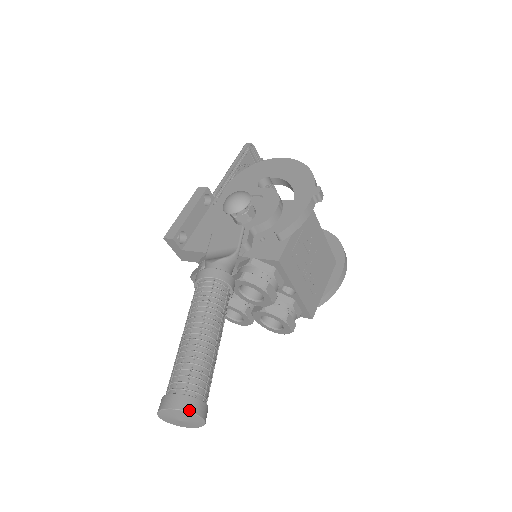
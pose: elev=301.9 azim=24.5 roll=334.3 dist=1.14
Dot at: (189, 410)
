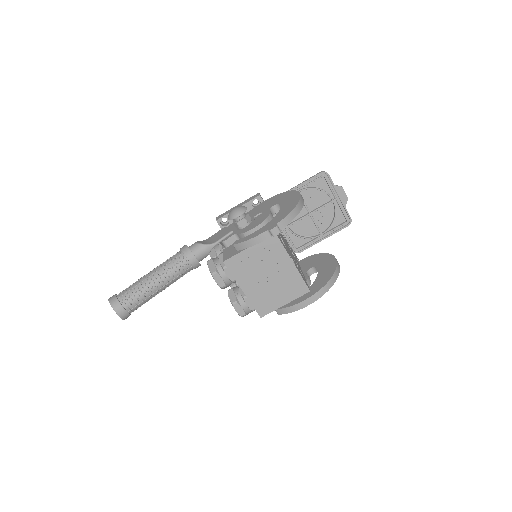
Dot at: (112, 306)
